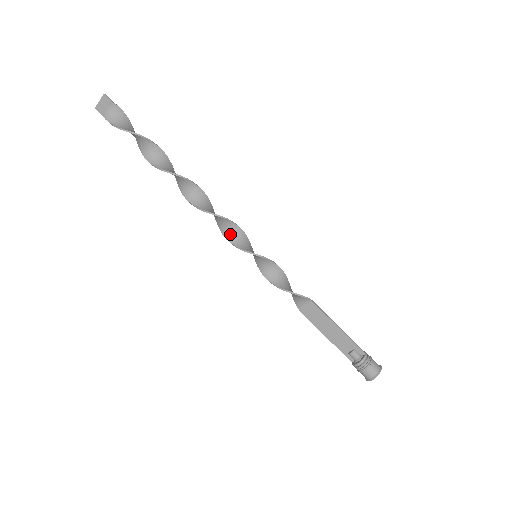
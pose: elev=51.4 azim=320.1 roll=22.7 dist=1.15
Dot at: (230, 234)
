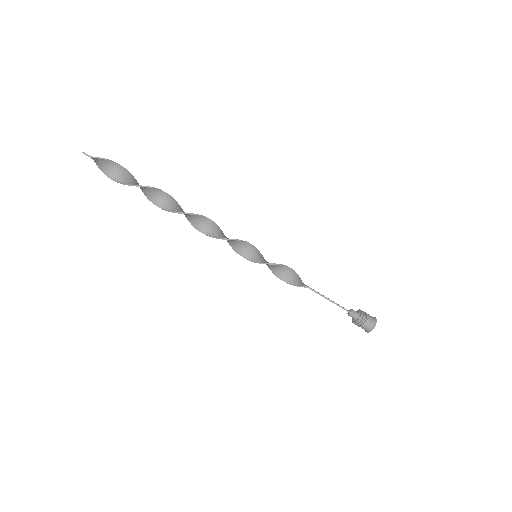
Dot at: (230, 242)
